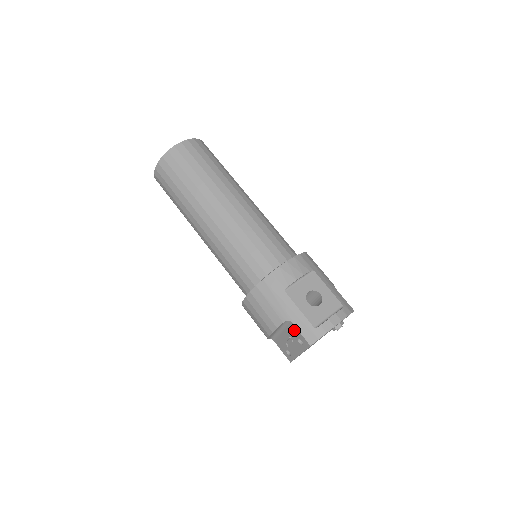
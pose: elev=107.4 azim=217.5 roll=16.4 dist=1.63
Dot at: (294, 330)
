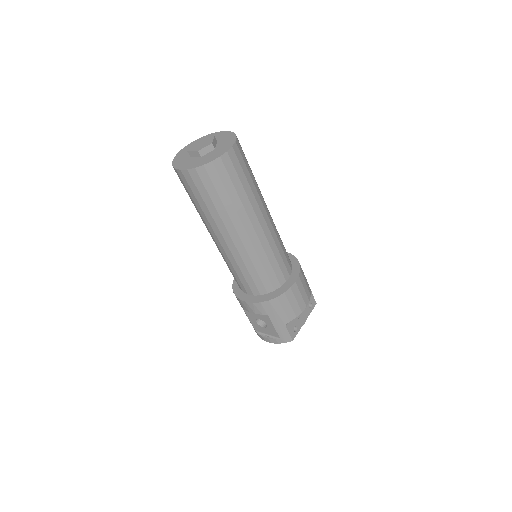
Dot at: occluded
